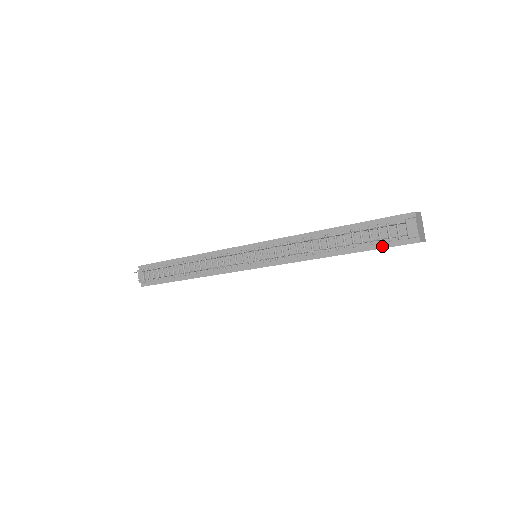
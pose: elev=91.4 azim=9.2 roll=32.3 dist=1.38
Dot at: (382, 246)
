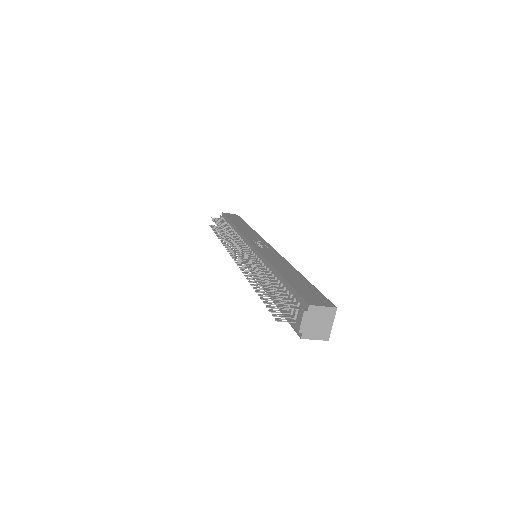
Dot at: occluded
